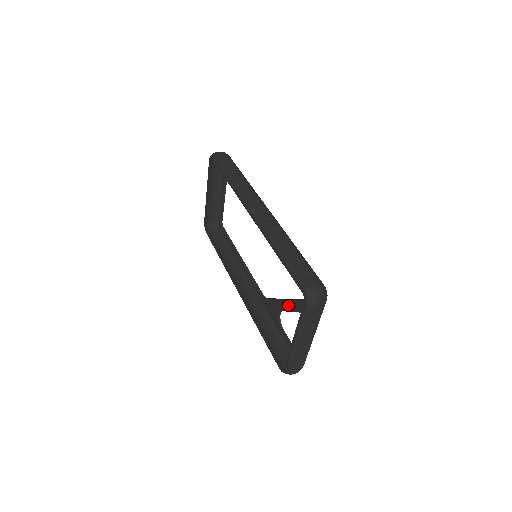
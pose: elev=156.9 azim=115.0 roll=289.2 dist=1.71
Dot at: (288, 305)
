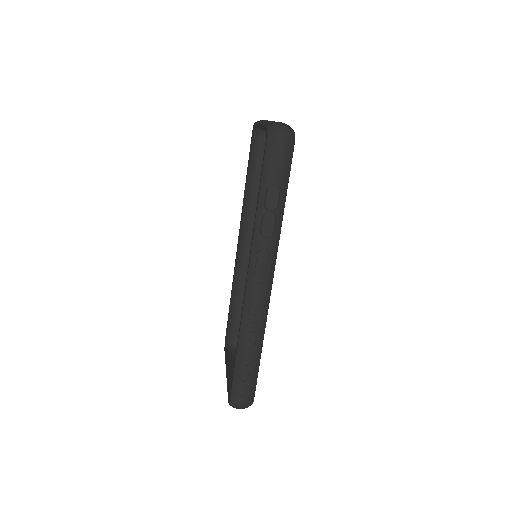
Dot at: occluded
